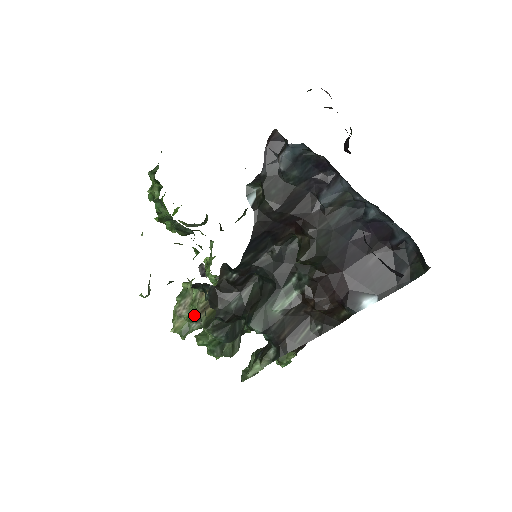
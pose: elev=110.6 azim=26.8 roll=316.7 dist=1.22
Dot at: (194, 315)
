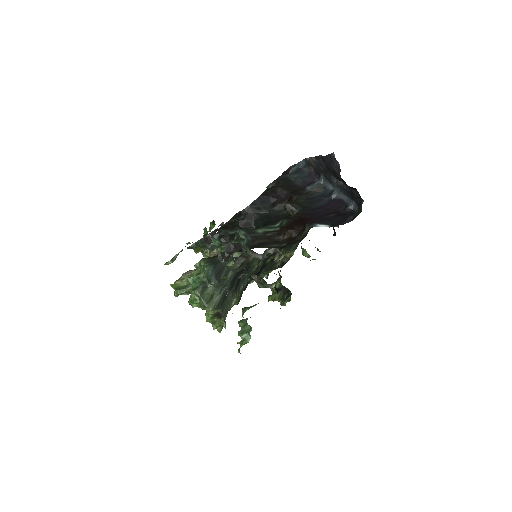
Dot at: (197, 263)
